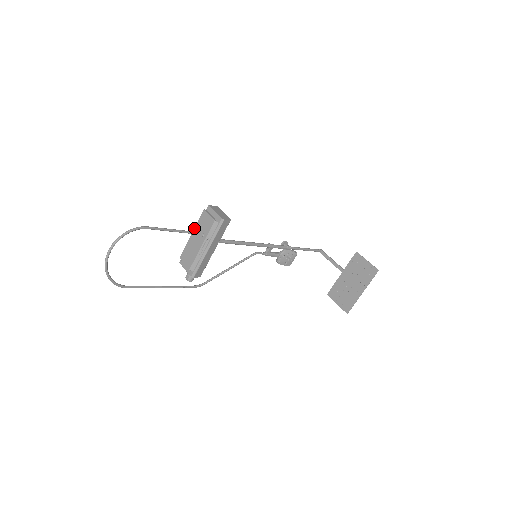
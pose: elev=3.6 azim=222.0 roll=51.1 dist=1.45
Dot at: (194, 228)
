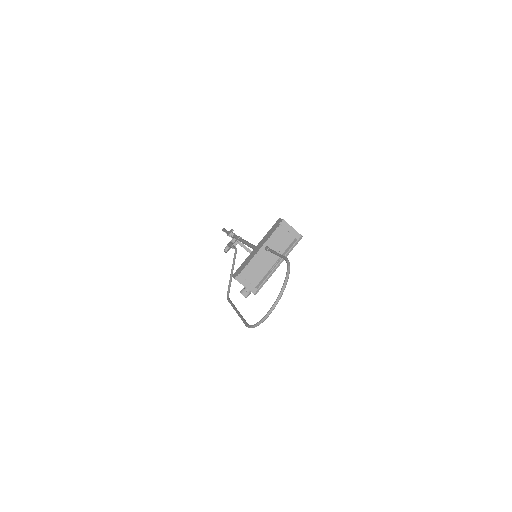
Dot at: (265, 243)
